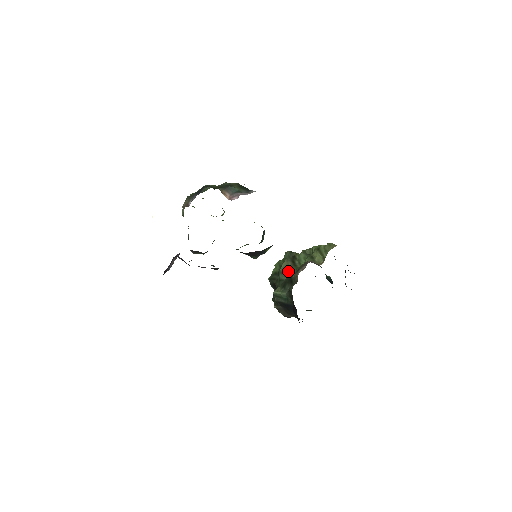
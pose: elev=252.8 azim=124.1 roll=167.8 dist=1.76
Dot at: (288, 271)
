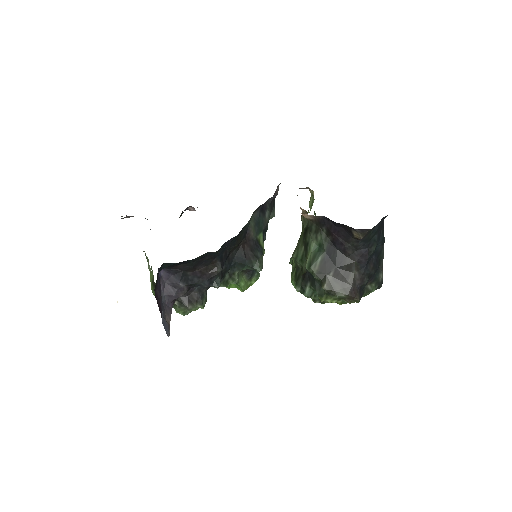
Dot at: (299, 244)
